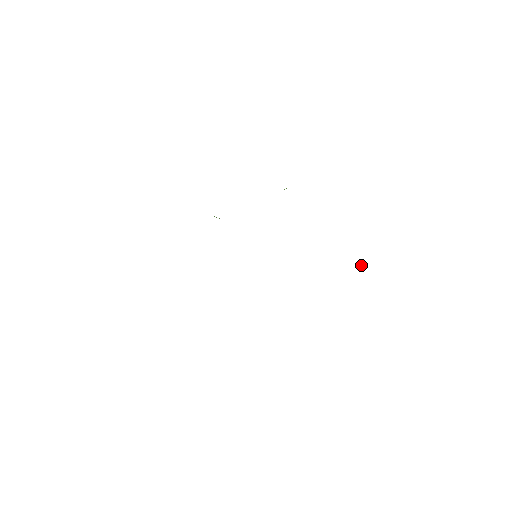
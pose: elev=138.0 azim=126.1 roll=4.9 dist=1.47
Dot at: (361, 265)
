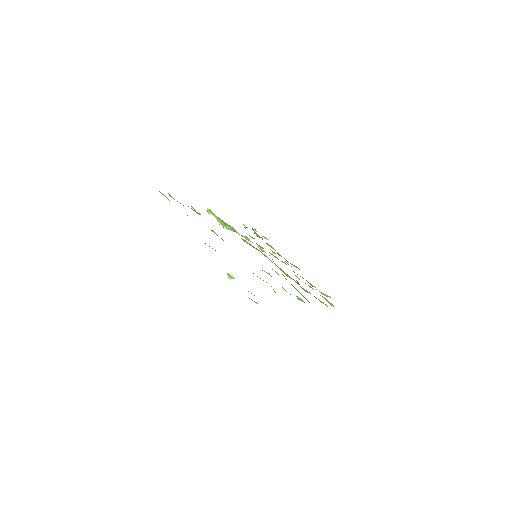
Dot at: occluded
